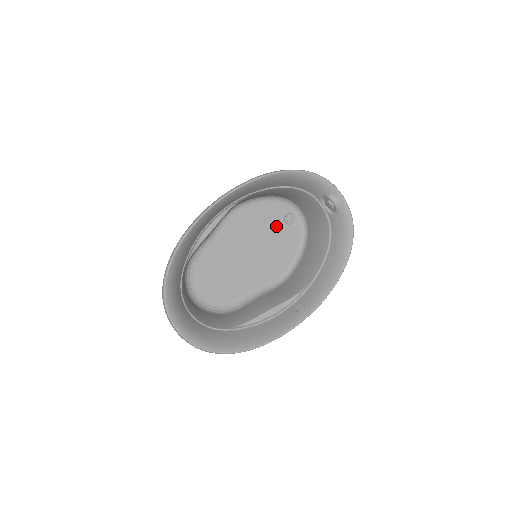
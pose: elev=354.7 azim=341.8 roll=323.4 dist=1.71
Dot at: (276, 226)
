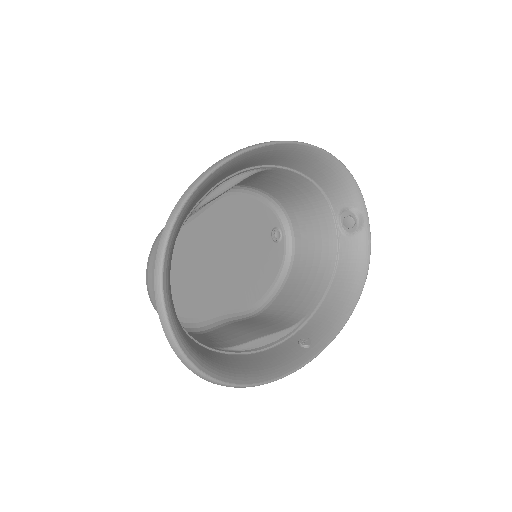
Dot at: (263, 236)
